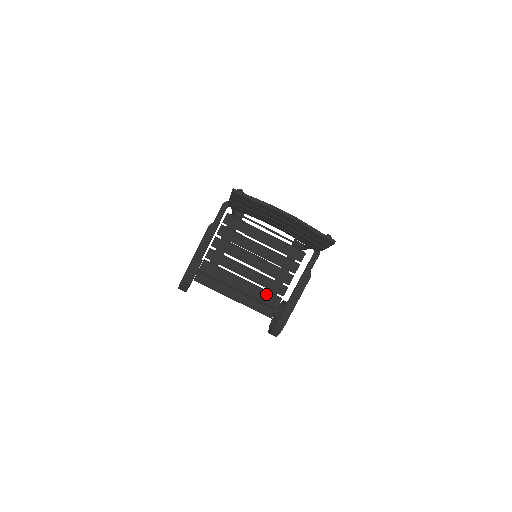
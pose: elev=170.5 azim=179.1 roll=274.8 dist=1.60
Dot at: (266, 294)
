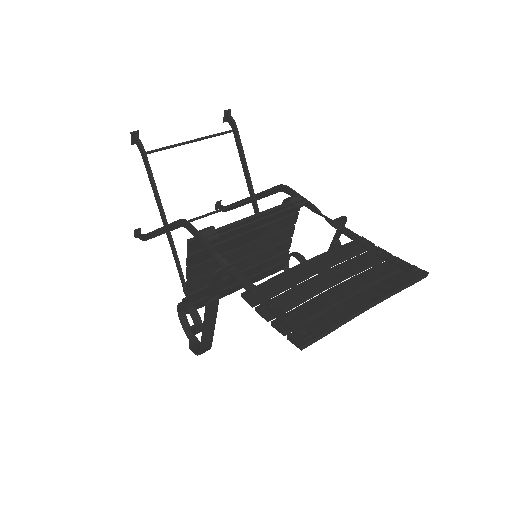
Dot at: (271, 261)
